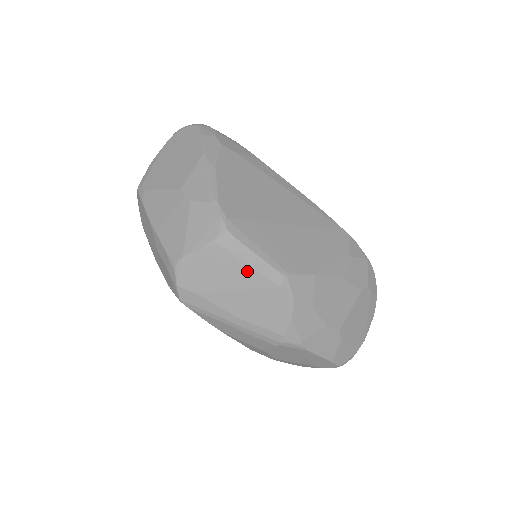
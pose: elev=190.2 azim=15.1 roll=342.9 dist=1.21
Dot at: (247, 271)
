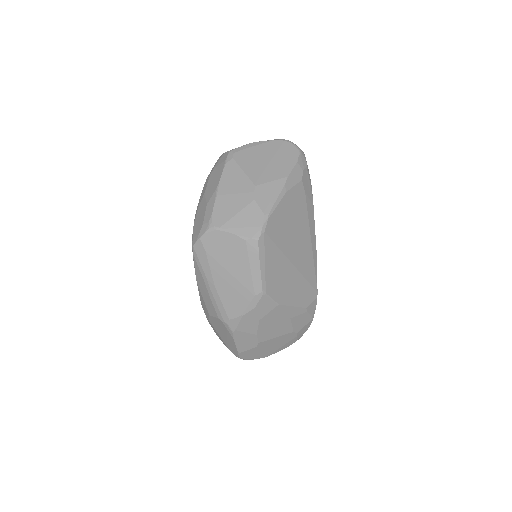
Dot at: (246, 270)
